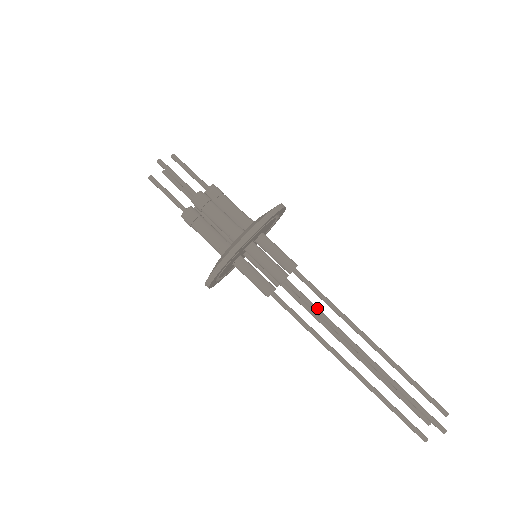
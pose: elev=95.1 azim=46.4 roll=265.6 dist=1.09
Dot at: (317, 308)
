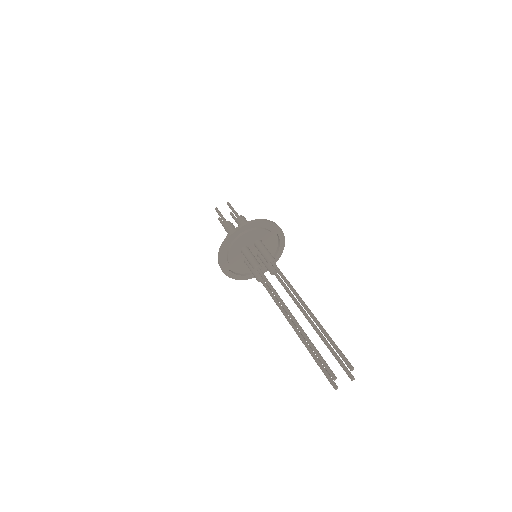
Dot at: occluded
